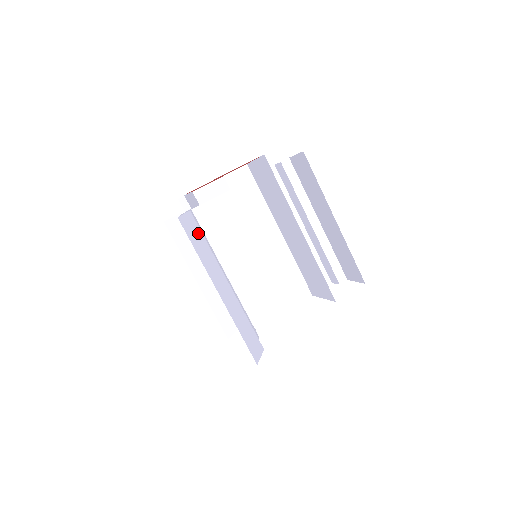
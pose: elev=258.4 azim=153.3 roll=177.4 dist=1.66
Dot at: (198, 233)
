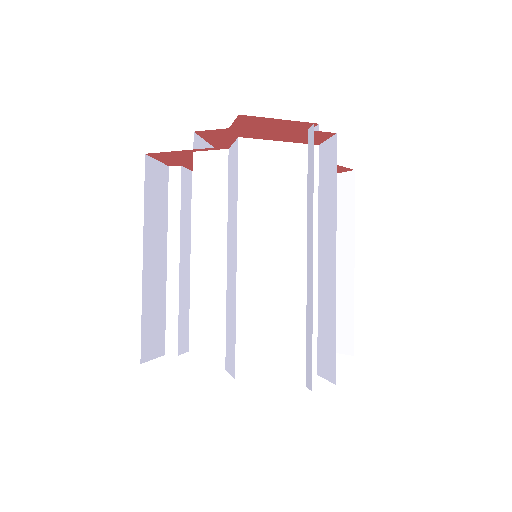
Dot at: occluded
